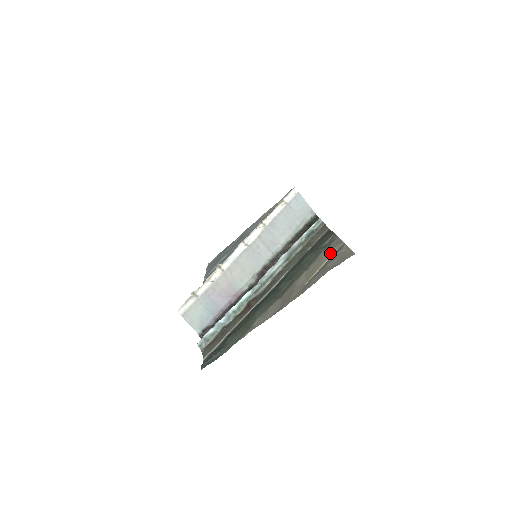
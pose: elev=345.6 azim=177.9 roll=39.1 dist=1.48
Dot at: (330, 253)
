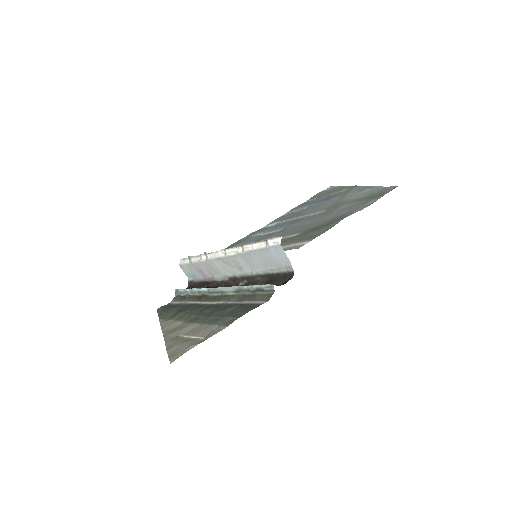
Dot at: (205, 334)
